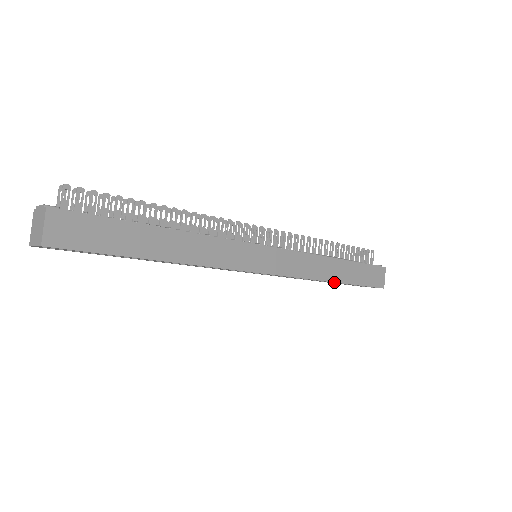
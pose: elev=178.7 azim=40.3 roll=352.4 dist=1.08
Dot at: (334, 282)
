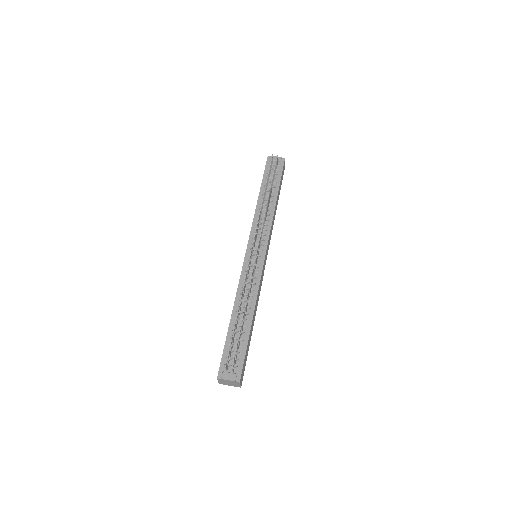
Dot at: occluded
